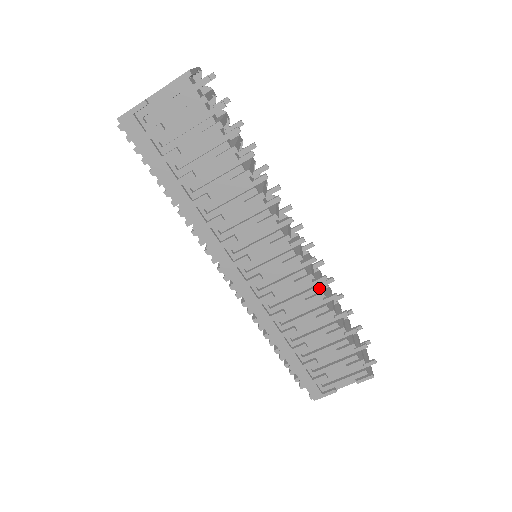
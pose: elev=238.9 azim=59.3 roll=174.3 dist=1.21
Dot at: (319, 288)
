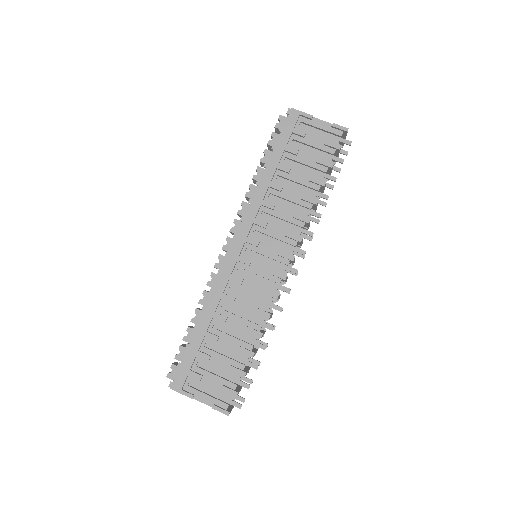
Dot at: occluded
